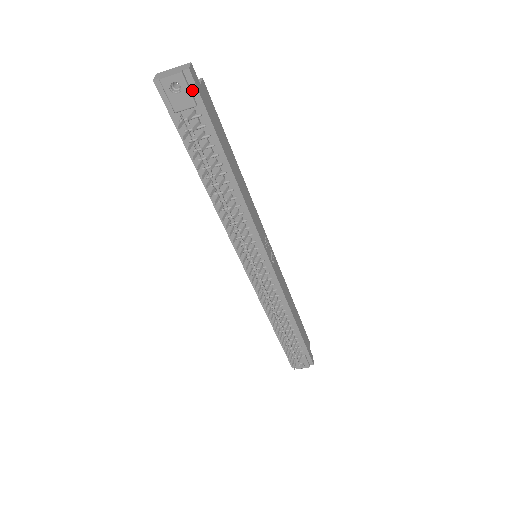
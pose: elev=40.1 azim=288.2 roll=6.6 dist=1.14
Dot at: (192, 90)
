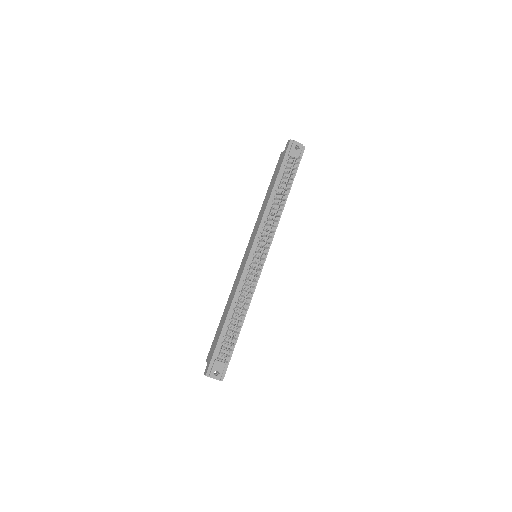
Dot at: (300, 154)
